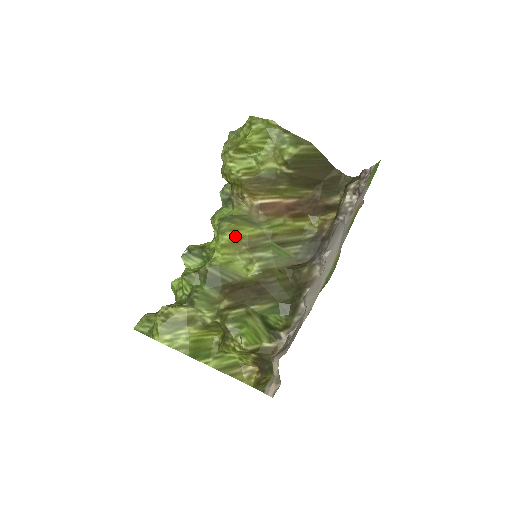
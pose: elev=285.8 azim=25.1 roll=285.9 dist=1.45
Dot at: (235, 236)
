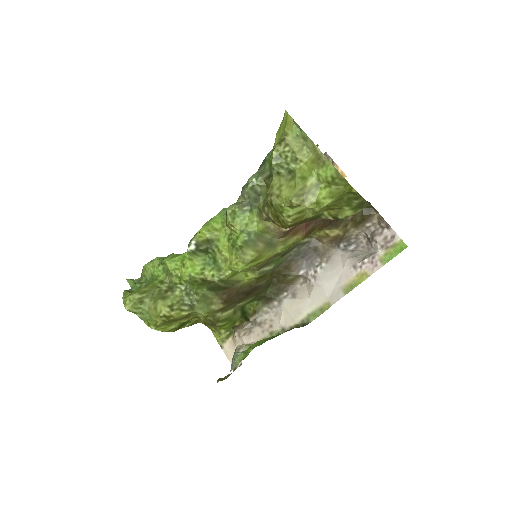
Dot at: occluded
